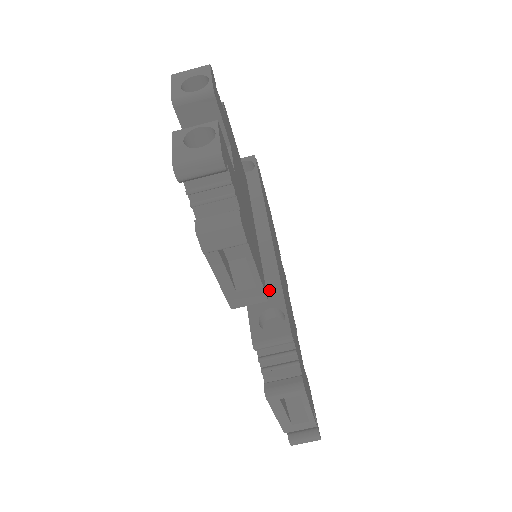
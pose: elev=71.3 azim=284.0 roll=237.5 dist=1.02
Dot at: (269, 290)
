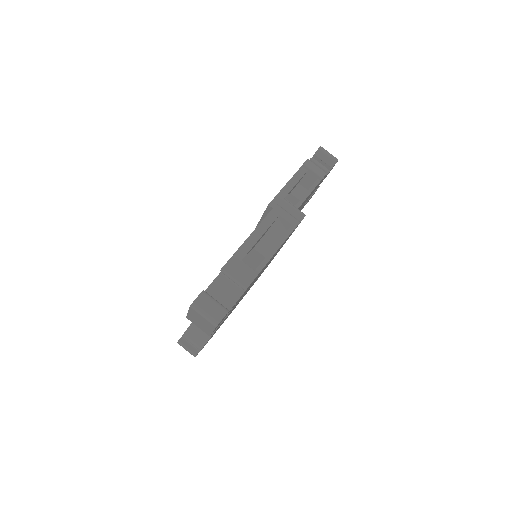
Dot at: occluded
